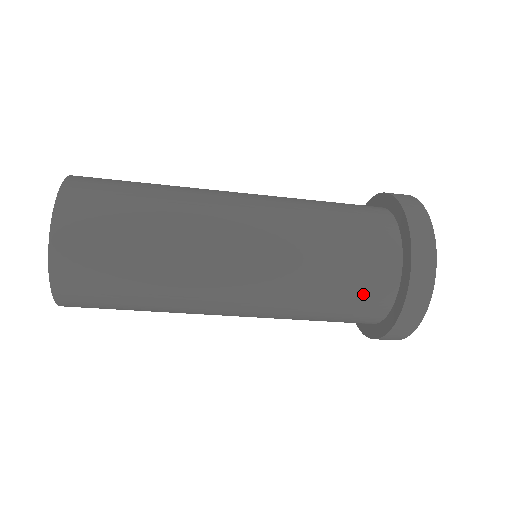
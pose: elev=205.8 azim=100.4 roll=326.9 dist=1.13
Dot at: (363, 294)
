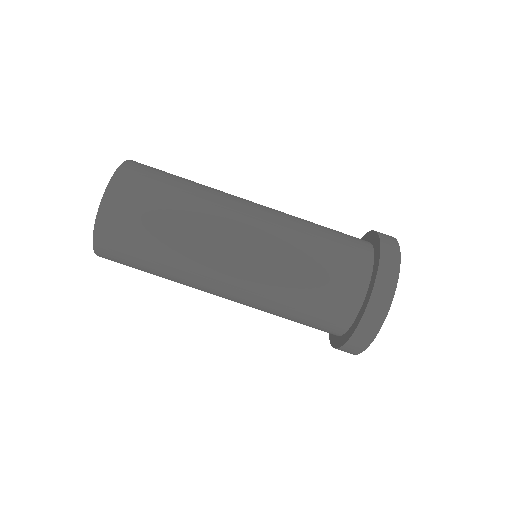
Dot at: (343, 267)
